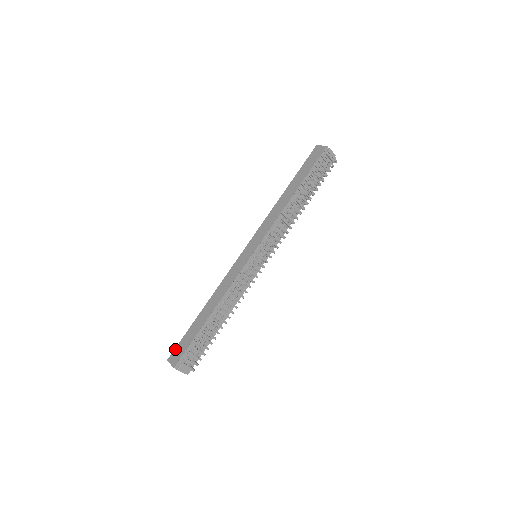
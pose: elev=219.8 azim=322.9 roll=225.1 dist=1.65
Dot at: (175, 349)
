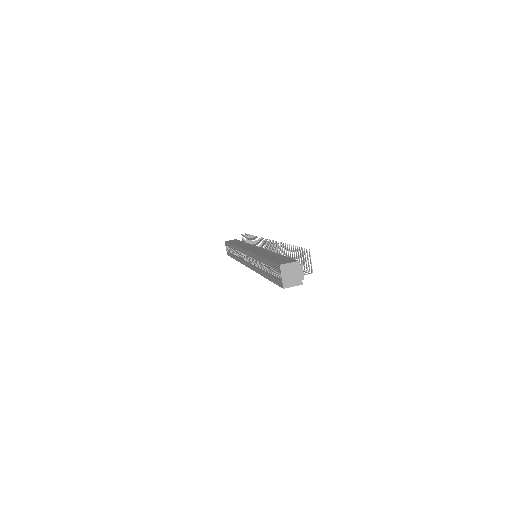
Dot at: (276, 262)
